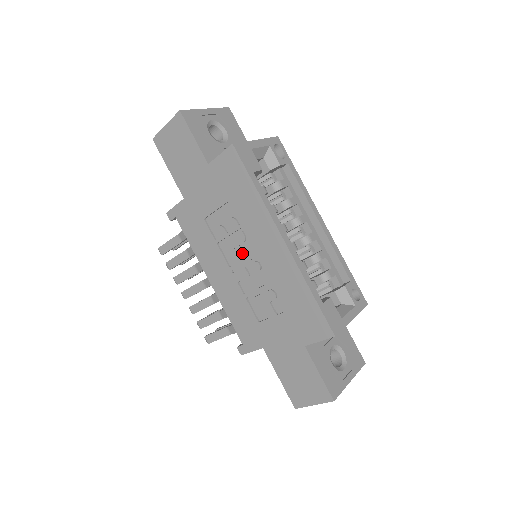
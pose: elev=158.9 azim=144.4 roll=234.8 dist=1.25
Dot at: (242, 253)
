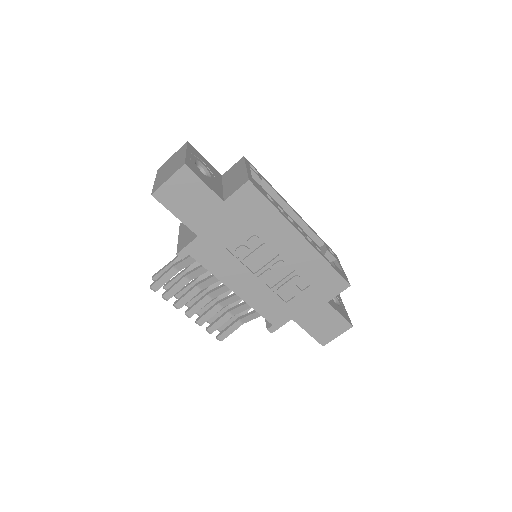
Dot at: (265, 259)
